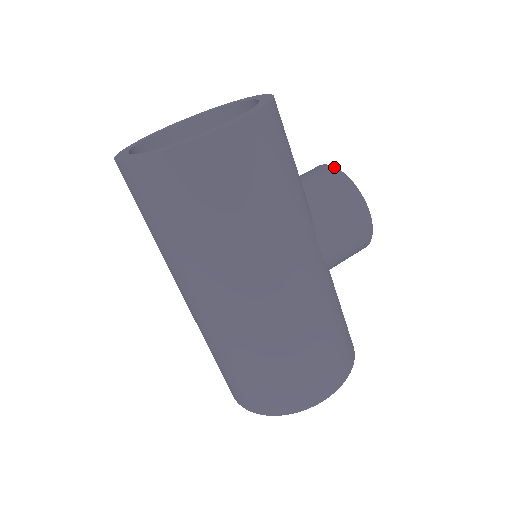
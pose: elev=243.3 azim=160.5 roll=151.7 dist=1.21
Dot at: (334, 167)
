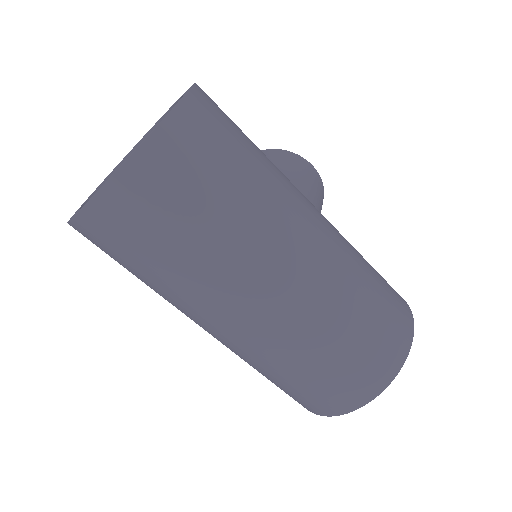
Dot at: occluded
